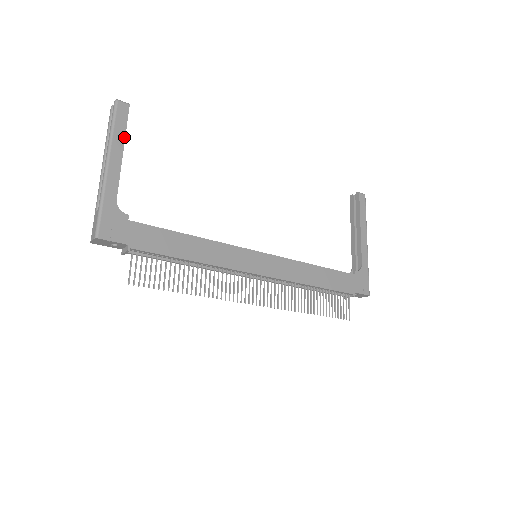
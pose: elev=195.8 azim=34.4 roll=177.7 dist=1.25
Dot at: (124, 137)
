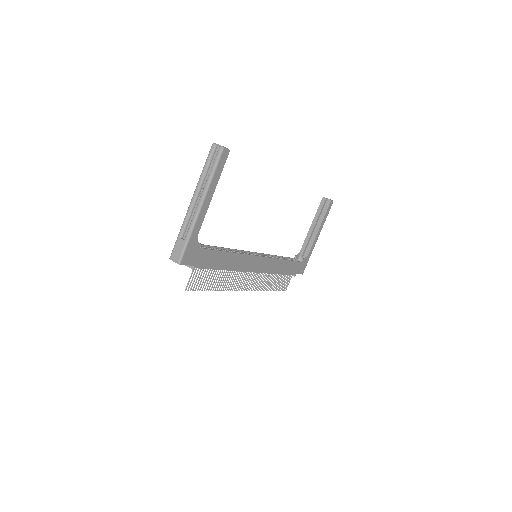
Dot at: occluded
